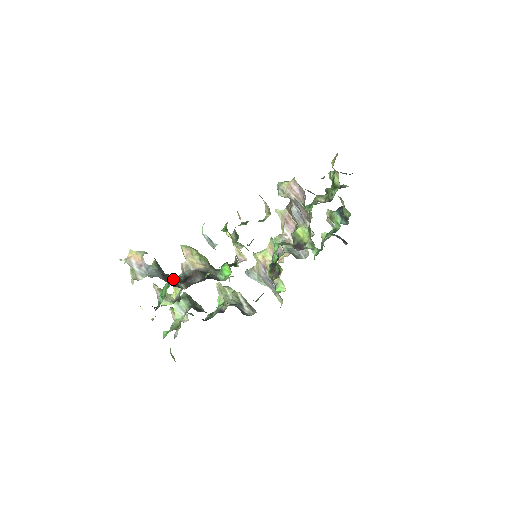
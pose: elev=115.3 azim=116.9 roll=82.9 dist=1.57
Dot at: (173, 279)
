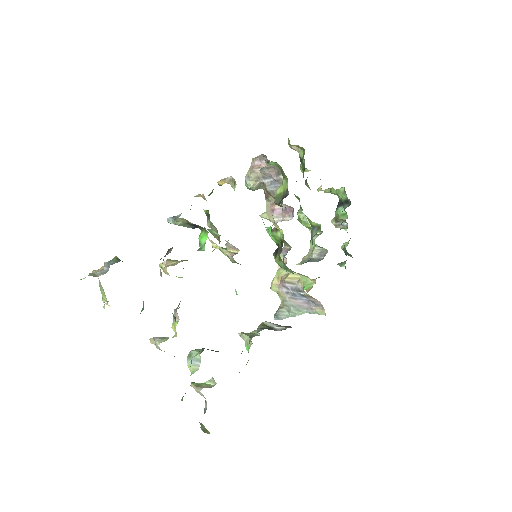
Dot at: occluded
